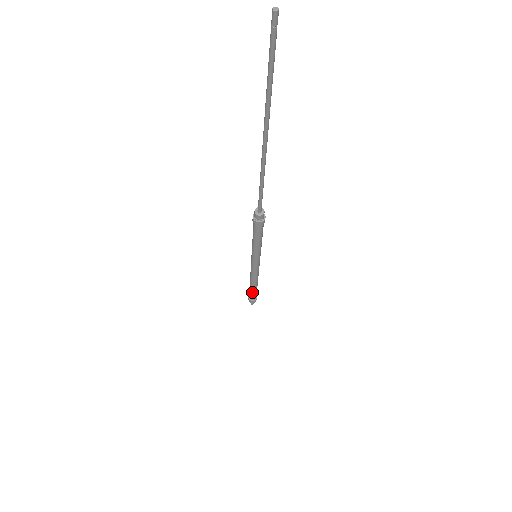
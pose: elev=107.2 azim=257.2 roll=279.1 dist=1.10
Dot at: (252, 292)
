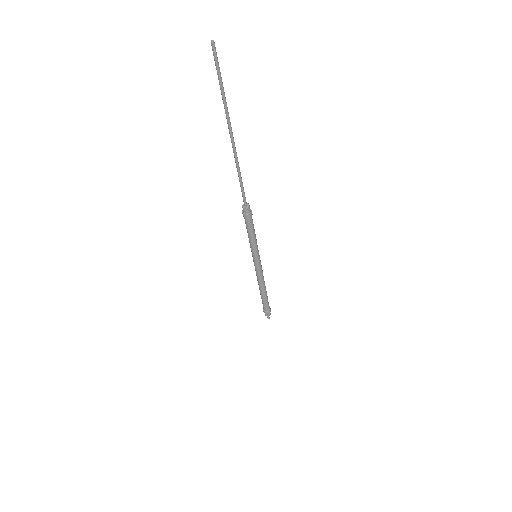
Dot at: (264, 300)
